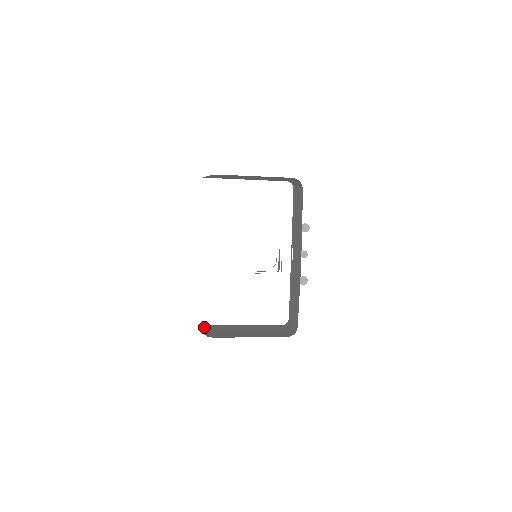
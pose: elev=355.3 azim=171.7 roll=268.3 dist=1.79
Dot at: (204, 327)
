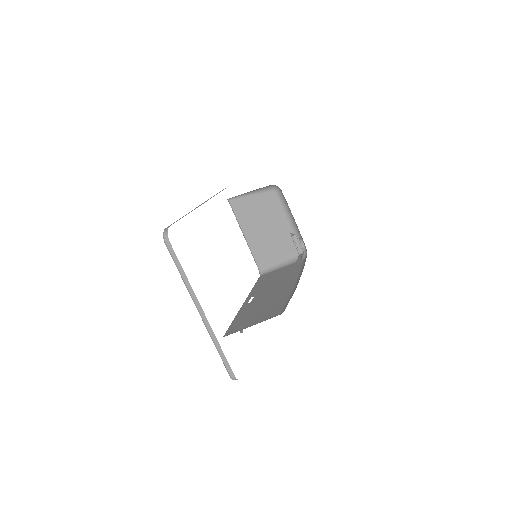
Dot at: occluded
